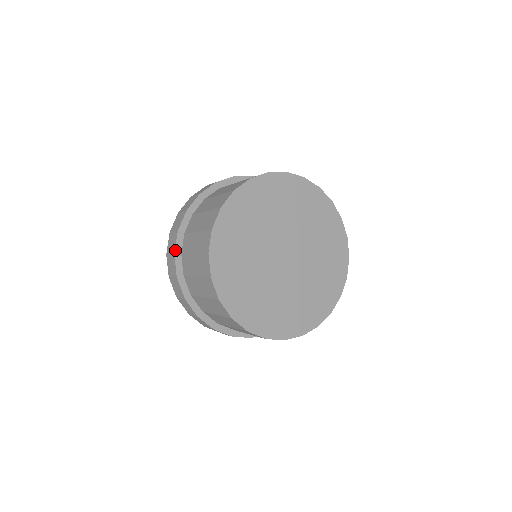
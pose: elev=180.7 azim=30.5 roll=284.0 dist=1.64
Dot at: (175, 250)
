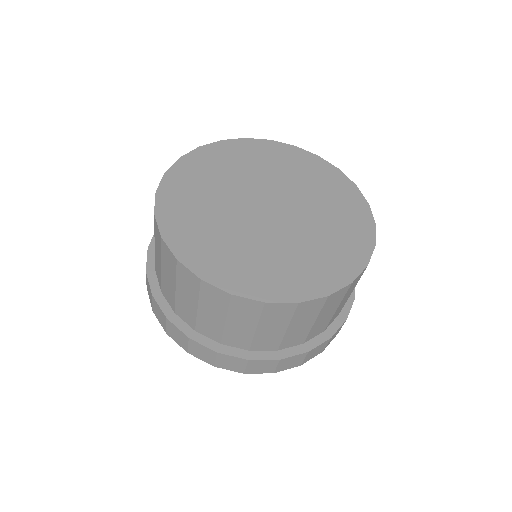
Dot at: (146, 267)
